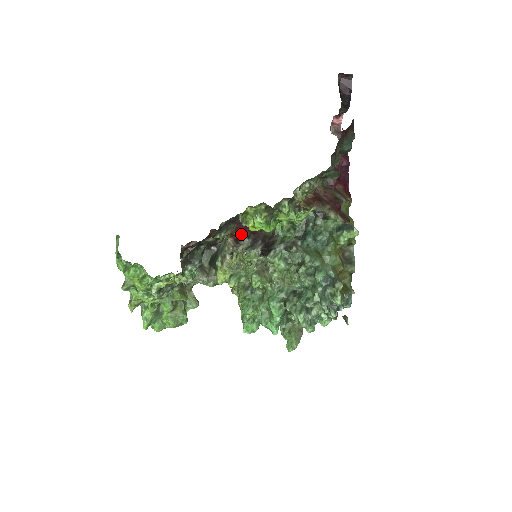
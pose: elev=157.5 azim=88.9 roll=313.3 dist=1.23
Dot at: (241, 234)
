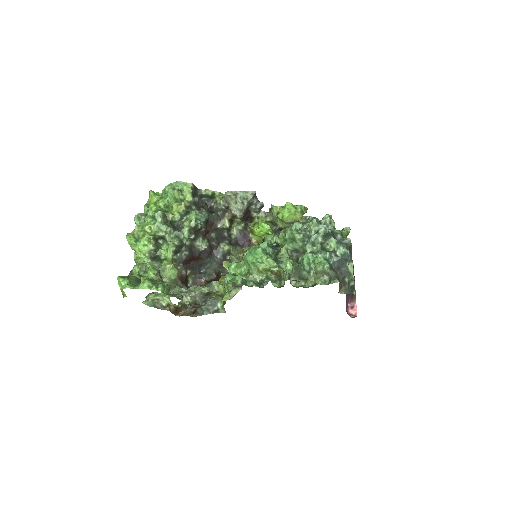
Dot at: occluded
